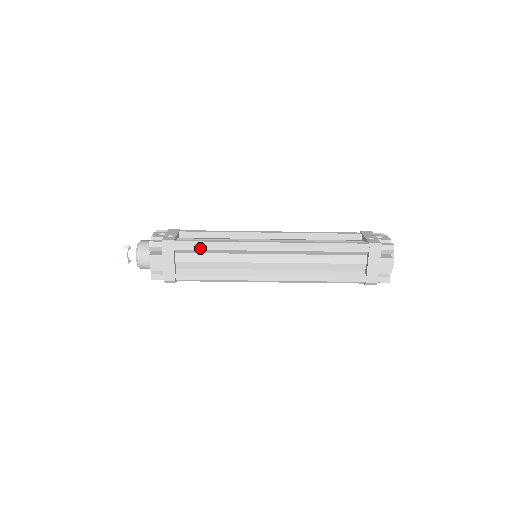
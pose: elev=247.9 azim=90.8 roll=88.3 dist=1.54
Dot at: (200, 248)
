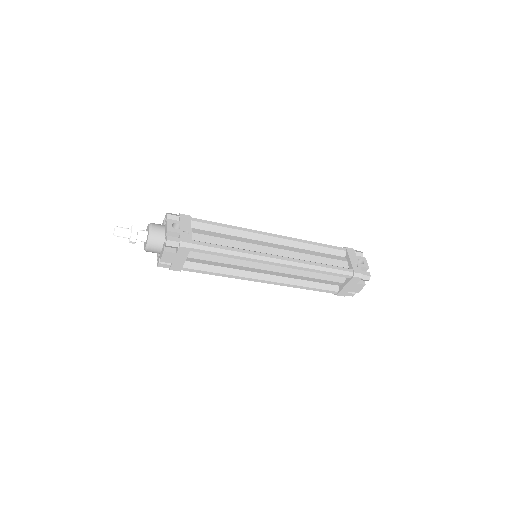
Dot at: (215, 254)
